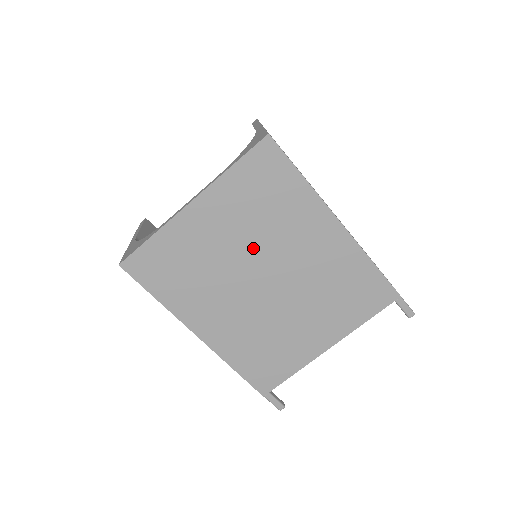
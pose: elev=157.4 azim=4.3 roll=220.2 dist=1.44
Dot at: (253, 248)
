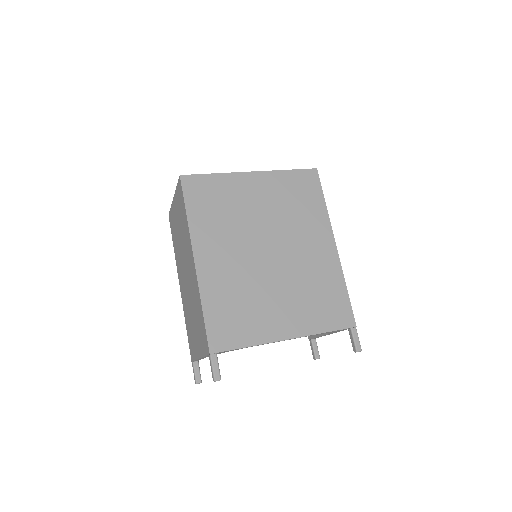
Dot at: (273, 224)
